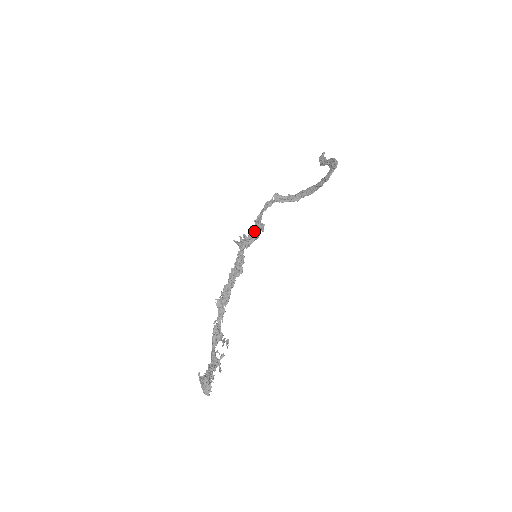
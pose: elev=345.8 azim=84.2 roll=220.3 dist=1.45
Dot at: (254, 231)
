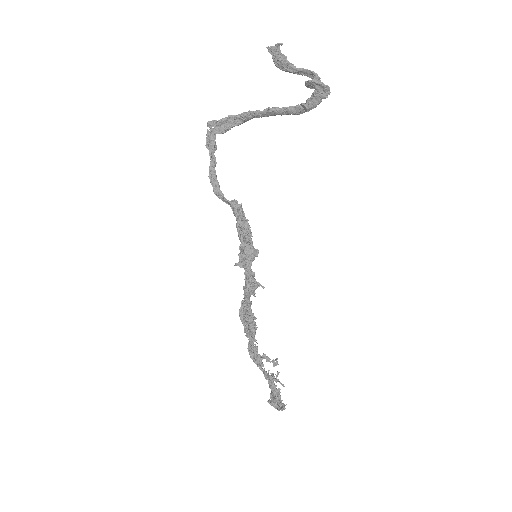
Dot at: (250, 237)
